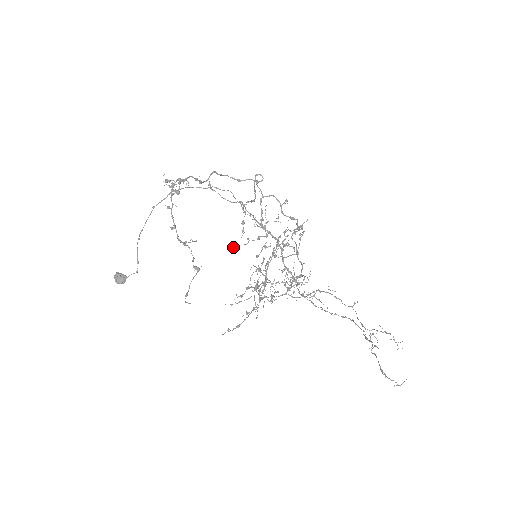
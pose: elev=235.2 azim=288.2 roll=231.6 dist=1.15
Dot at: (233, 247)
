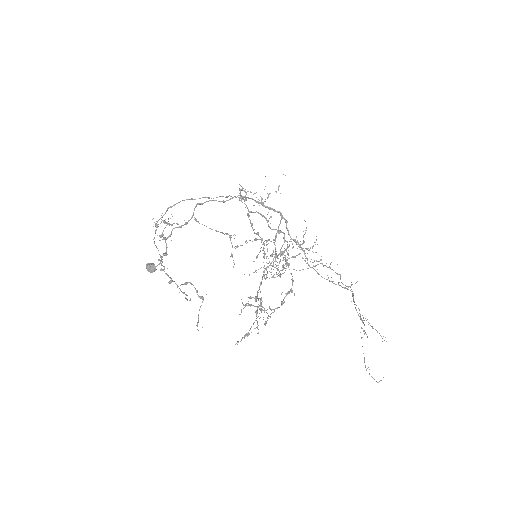
Dot at: occluded
